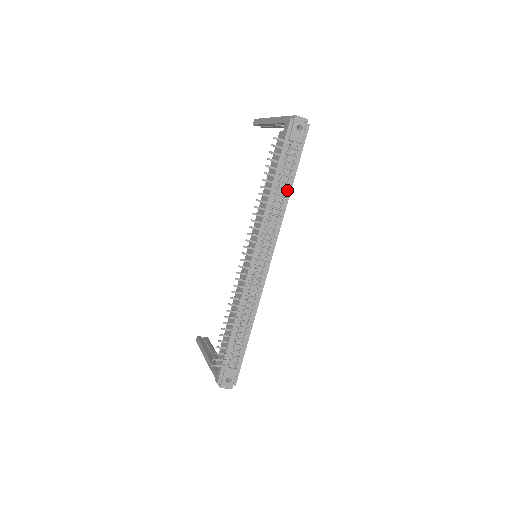
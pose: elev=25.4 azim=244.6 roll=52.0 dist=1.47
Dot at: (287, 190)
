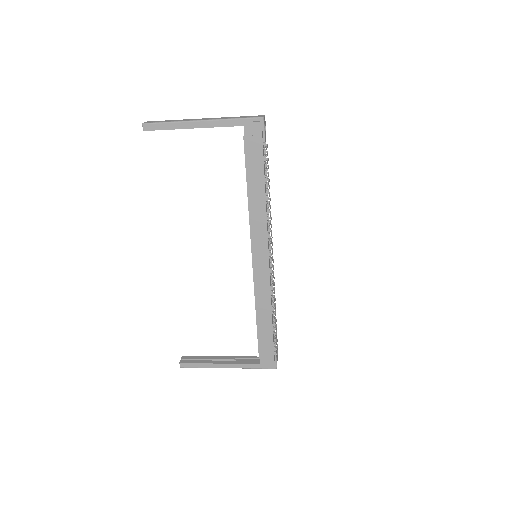
Dot at: occluded
